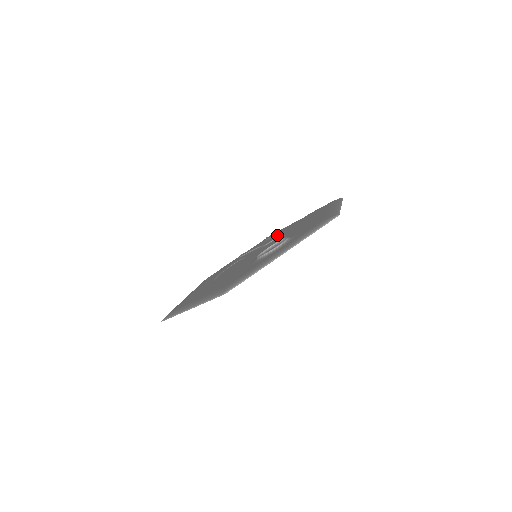
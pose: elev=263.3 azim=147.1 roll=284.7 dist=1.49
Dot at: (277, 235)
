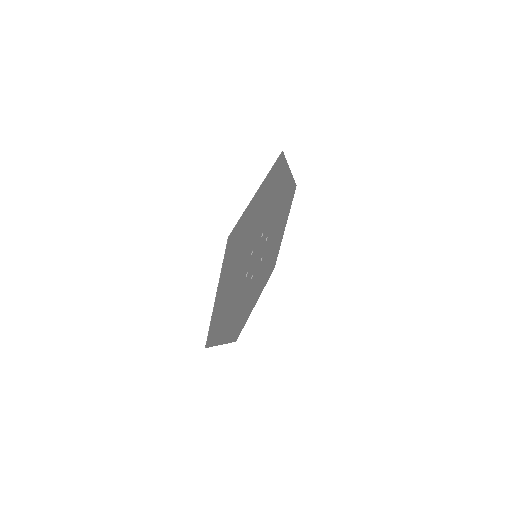
Dot at: occluded
